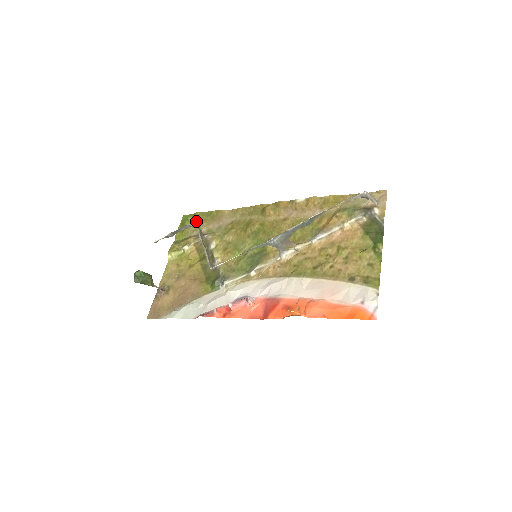
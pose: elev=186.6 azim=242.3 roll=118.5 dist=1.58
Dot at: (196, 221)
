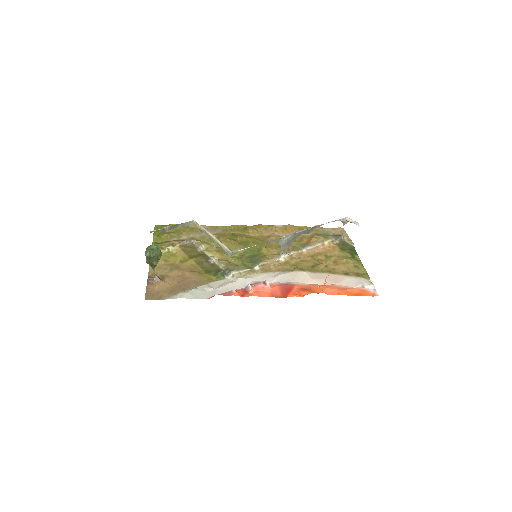
Dot at: (194, 221)
